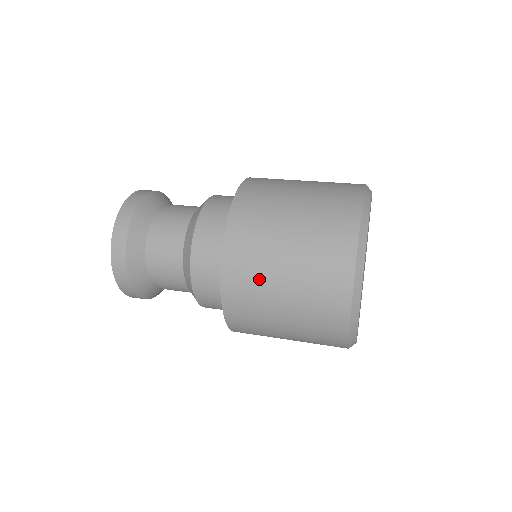
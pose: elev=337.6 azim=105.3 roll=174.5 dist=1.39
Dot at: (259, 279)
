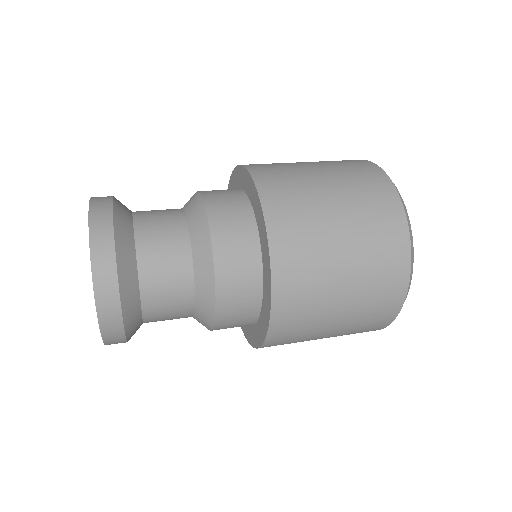
Dot at: (316, 295)
